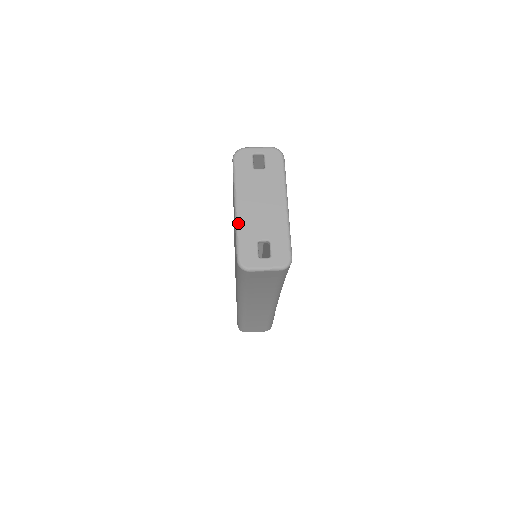
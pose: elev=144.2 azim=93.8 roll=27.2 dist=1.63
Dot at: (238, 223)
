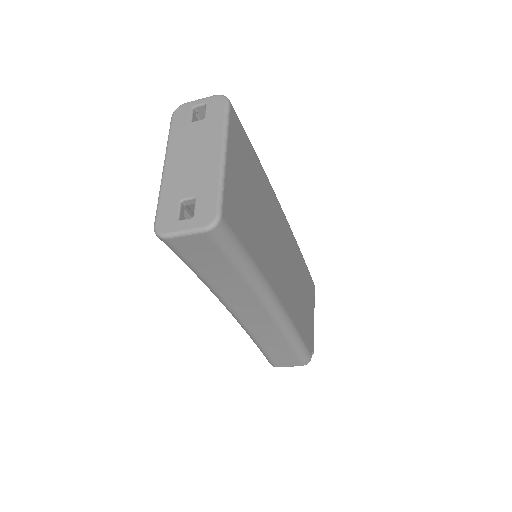
Dot at: (162, 183)
